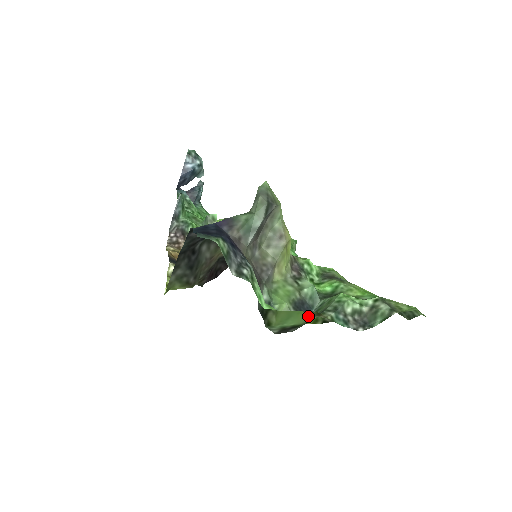
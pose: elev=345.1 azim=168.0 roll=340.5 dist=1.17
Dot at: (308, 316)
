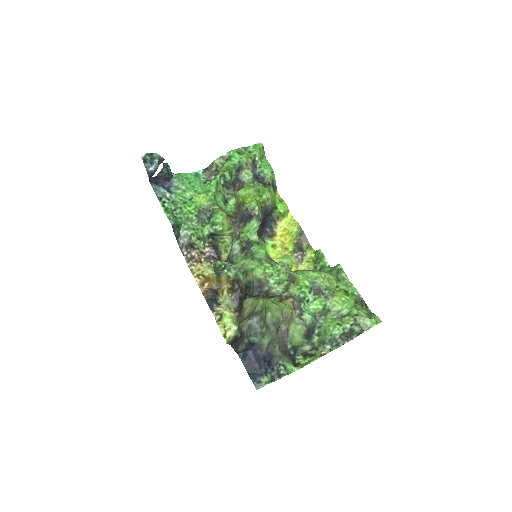
Dot at: (318, 356)
